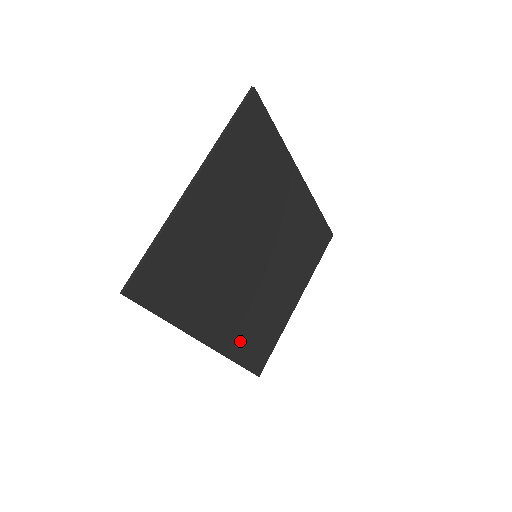
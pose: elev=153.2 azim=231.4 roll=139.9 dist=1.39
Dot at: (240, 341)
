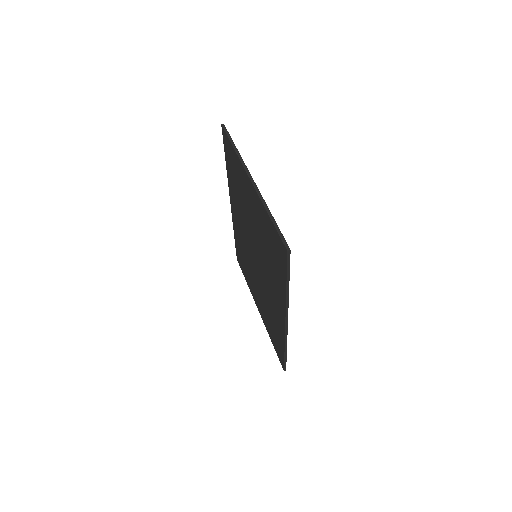
Dot at: occluded
